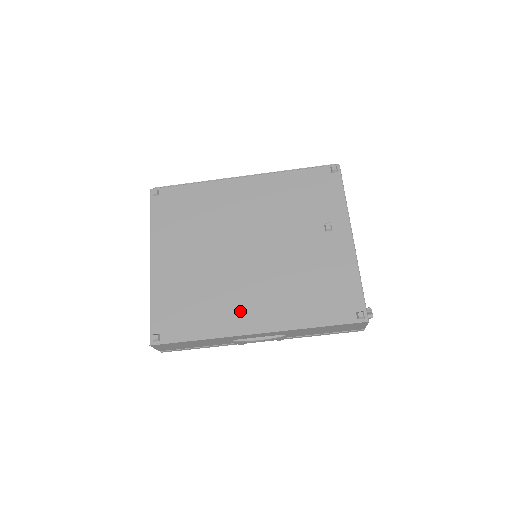
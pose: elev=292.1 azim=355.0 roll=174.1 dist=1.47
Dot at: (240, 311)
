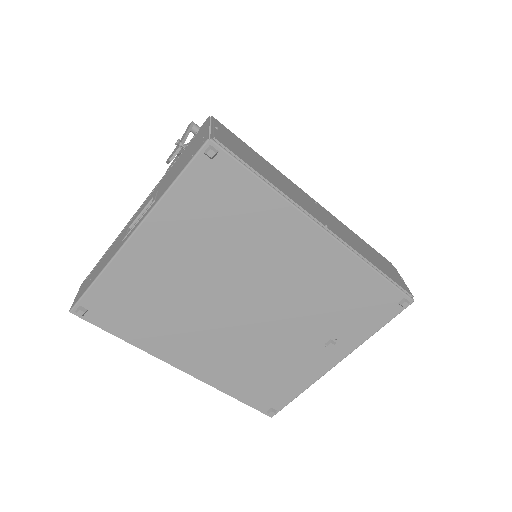
Dot at: (184, 346)
